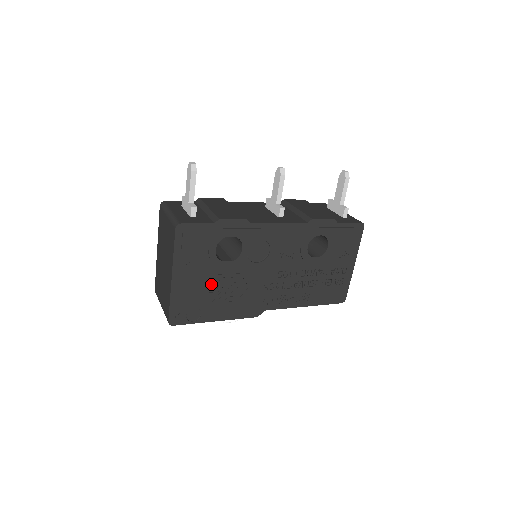
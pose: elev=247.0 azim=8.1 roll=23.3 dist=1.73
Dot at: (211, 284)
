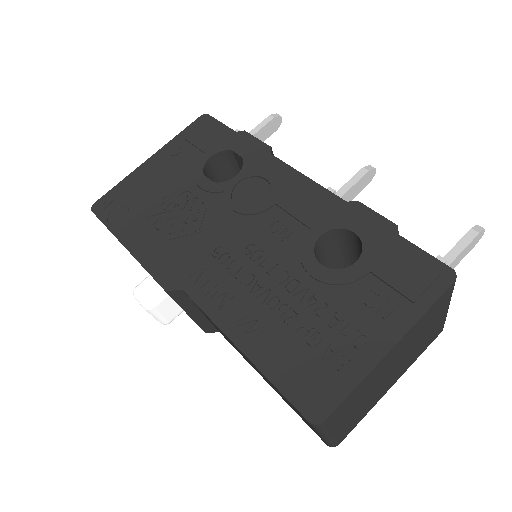
Dot at: (169, 194)
